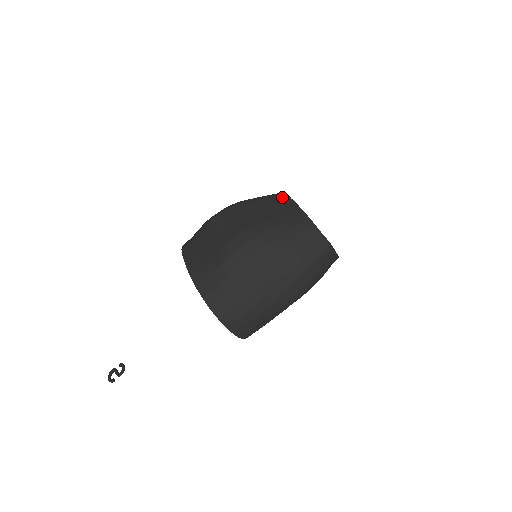
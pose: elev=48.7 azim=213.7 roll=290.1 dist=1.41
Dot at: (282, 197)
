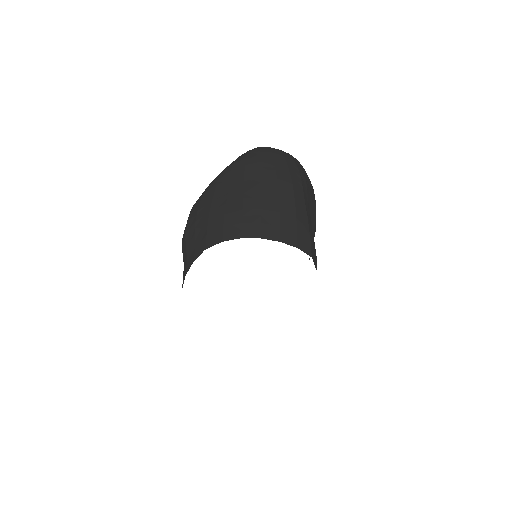
Dot at: occluded
